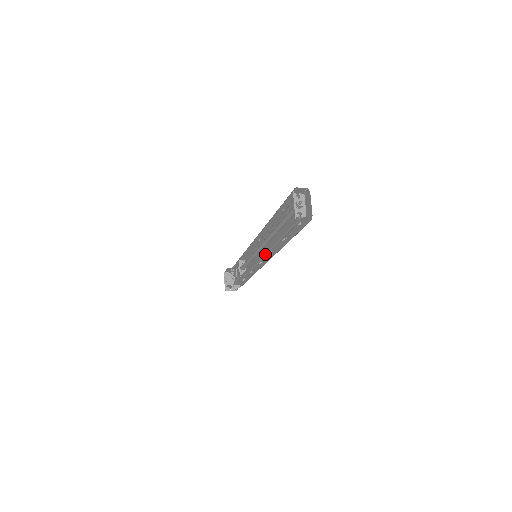
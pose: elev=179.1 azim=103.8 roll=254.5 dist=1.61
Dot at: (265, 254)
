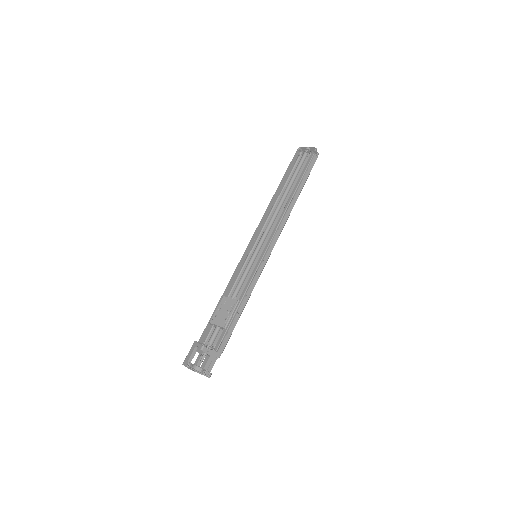
Dot at: (278, 225)
